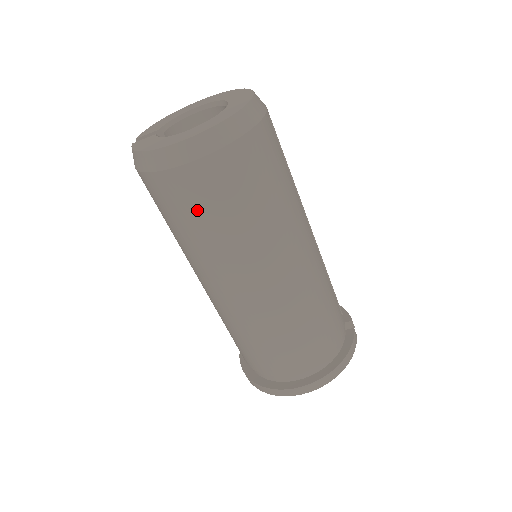
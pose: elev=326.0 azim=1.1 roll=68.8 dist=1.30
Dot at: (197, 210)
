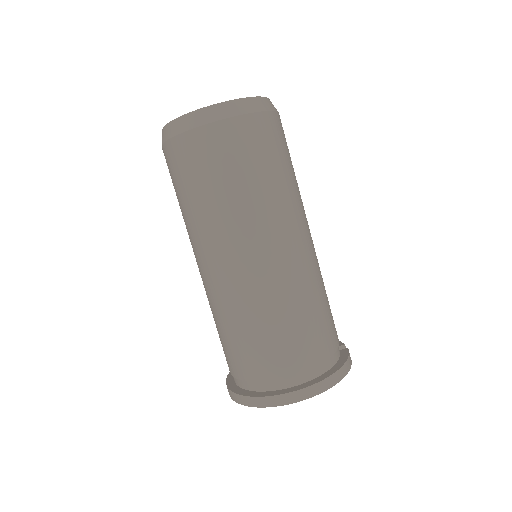
Dot at: (219, 167)
